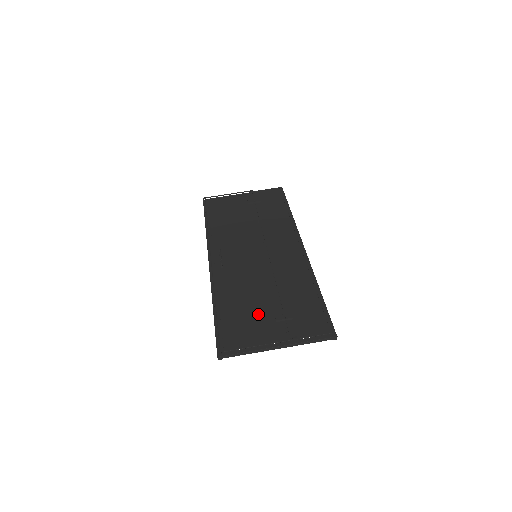
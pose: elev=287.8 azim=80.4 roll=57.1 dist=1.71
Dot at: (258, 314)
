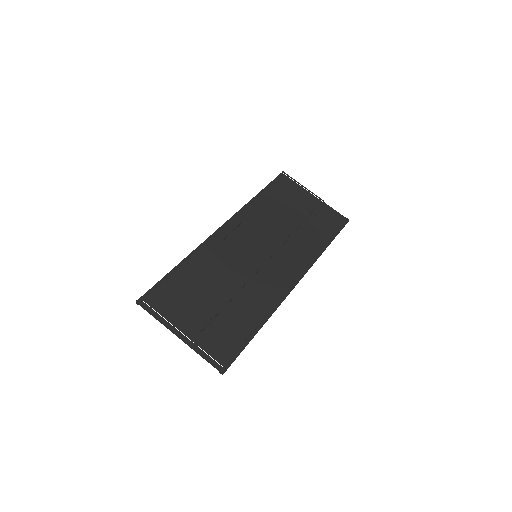
Dot at: (199, 300)
